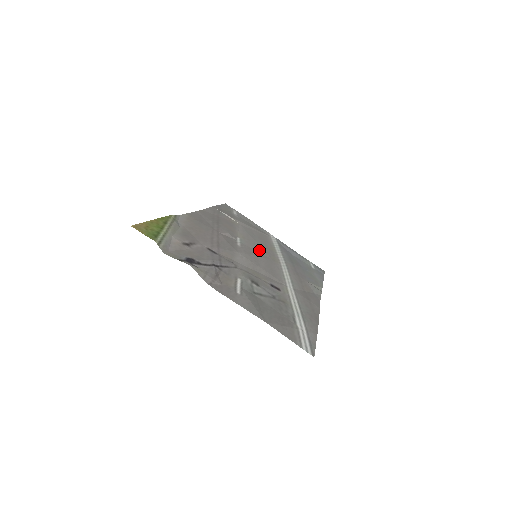
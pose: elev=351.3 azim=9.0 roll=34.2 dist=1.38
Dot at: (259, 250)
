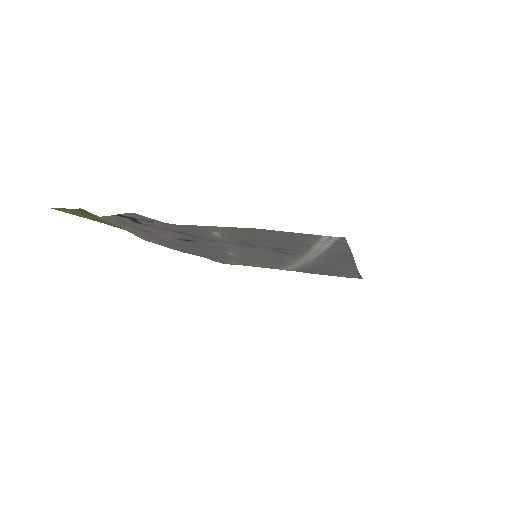
Dot at: occluded
